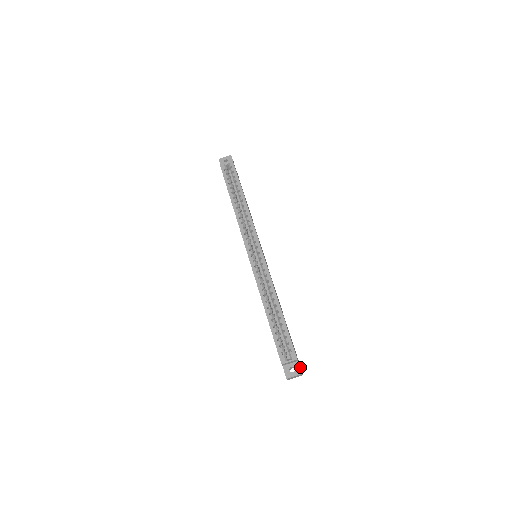
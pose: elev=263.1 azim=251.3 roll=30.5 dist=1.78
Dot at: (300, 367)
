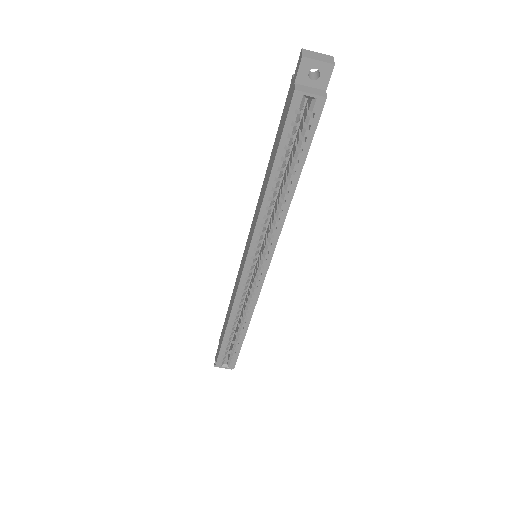
Dot at: occluded
